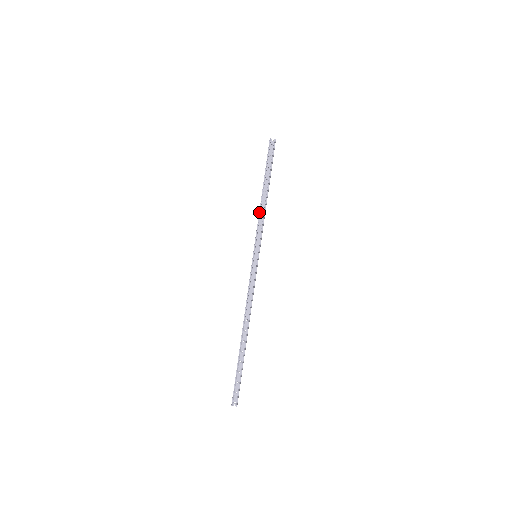
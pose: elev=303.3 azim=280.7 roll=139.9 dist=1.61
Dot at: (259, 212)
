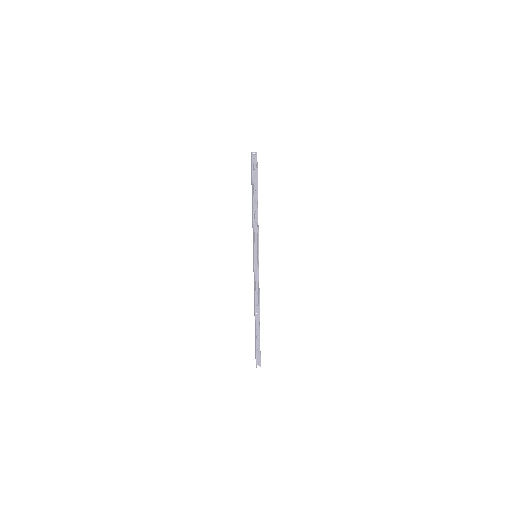
Dot at: (253, 221)
